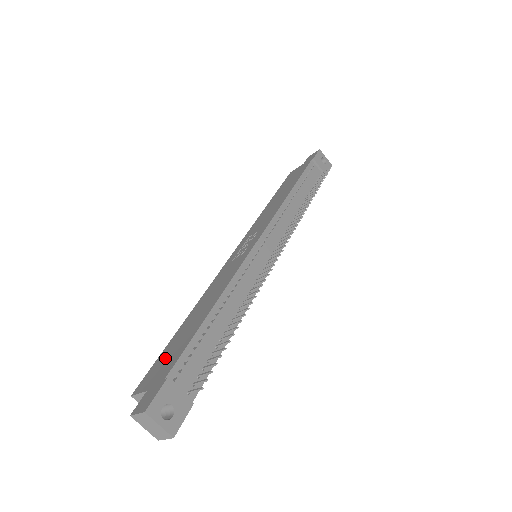
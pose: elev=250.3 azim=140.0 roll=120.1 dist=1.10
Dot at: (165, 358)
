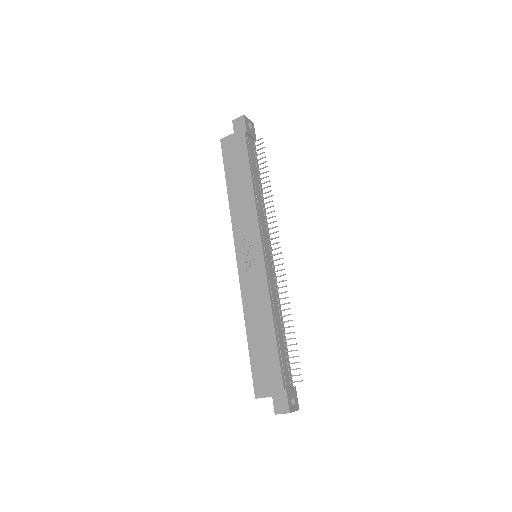
Dot at: (263, 370)
